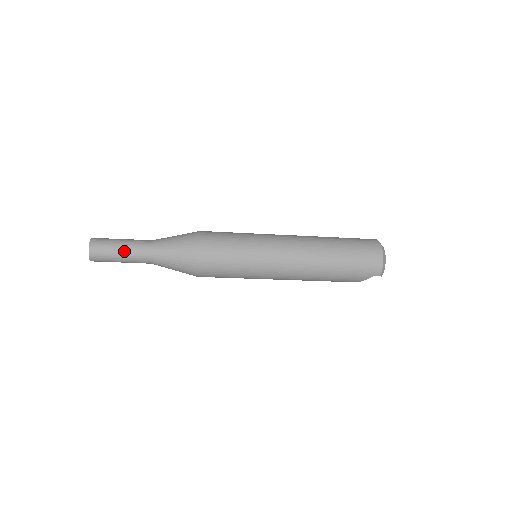
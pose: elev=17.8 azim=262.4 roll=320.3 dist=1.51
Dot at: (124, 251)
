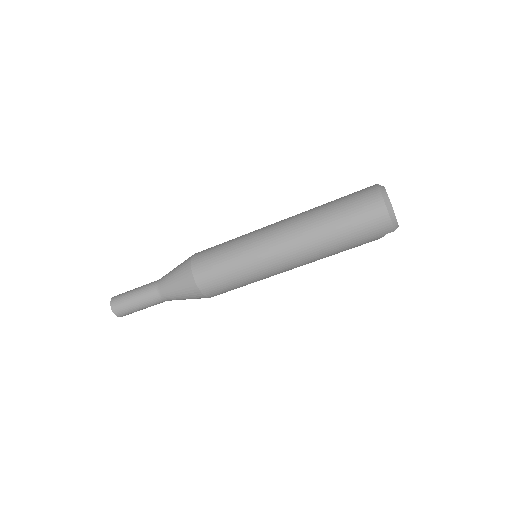
Dot at: (140, 303)
